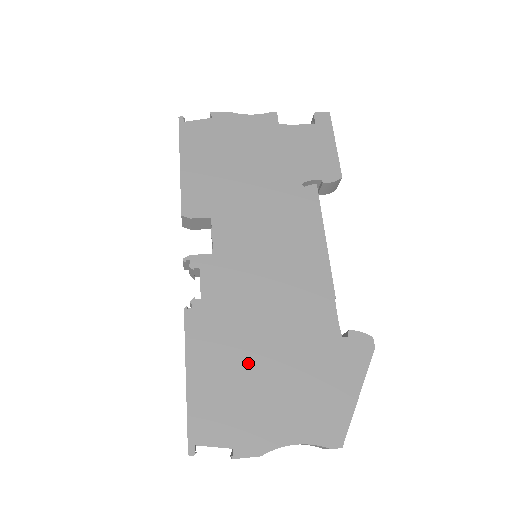
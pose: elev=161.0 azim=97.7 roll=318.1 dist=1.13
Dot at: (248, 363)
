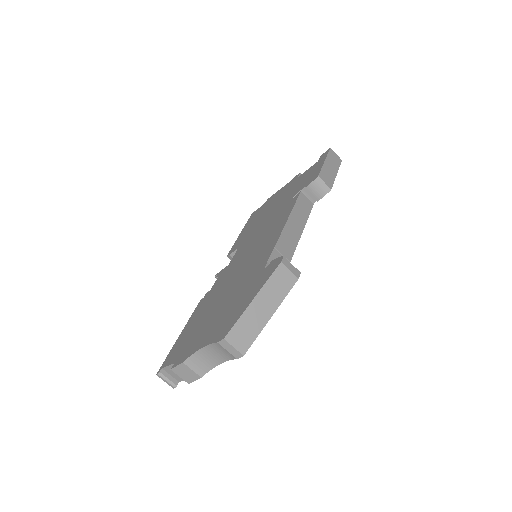
Dot at: (209, 312)
